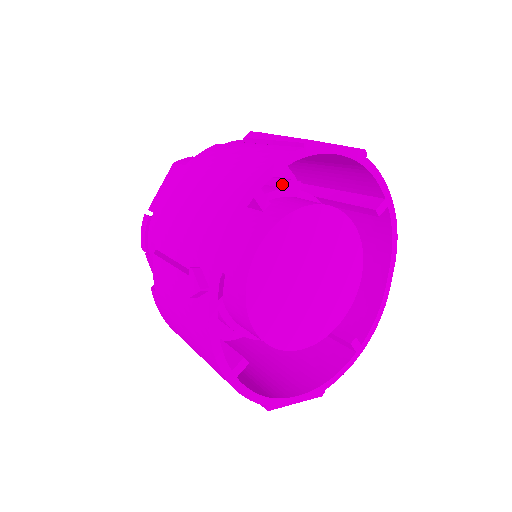
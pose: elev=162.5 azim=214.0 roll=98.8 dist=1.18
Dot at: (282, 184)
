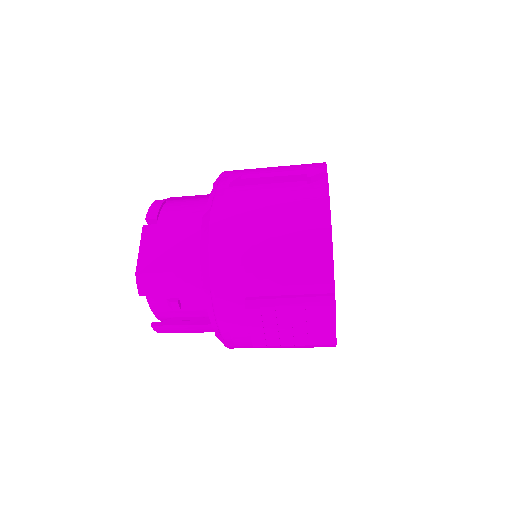
Dot at: occluded
